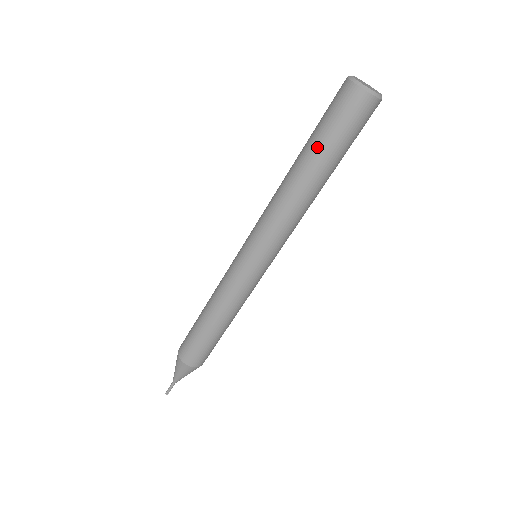
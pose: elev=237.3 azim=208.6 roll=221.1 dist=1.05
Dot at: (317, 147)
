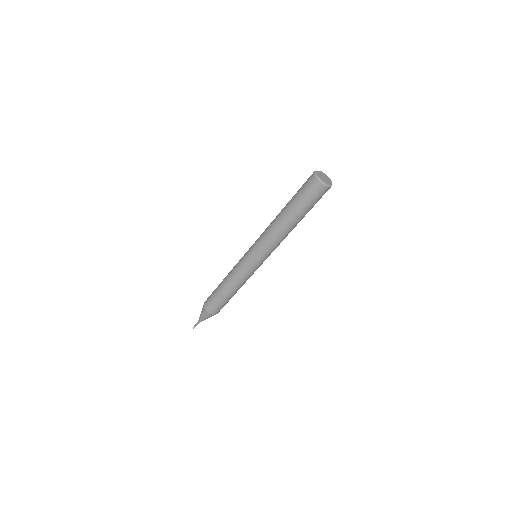
Dot at: (292, 203)
